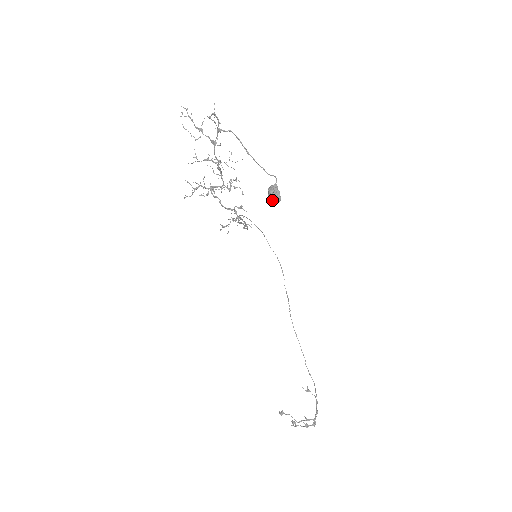
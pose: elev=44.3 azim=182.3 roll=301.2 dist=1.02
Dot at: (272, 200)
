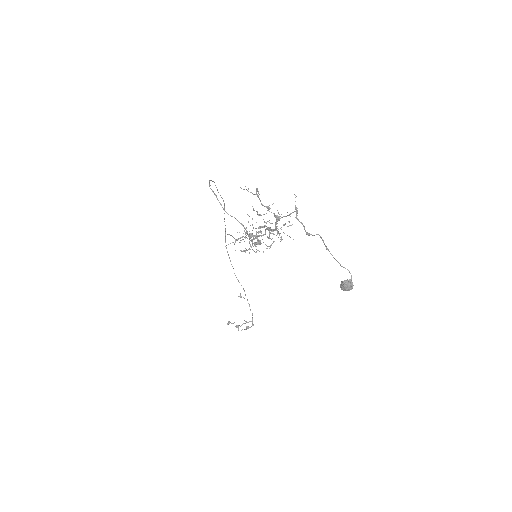
Dot at: (345, 290)
